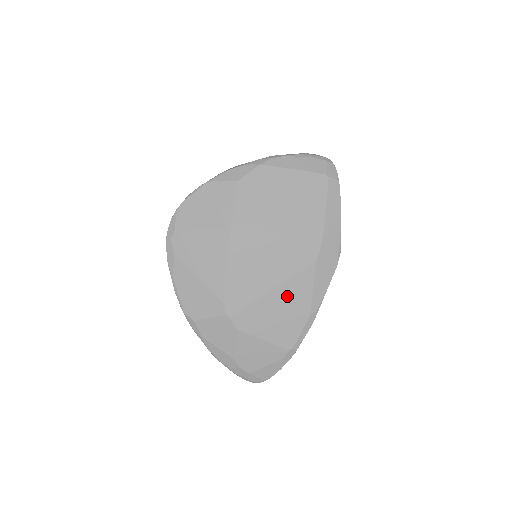
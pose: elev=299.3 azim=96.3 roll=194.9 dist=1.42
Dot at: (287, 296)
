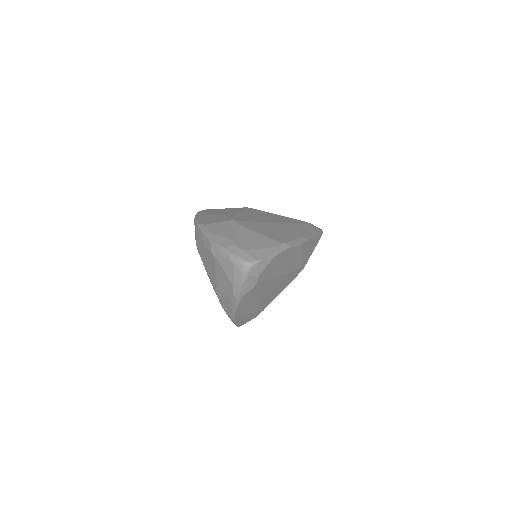
Dot at: (283, 227)
